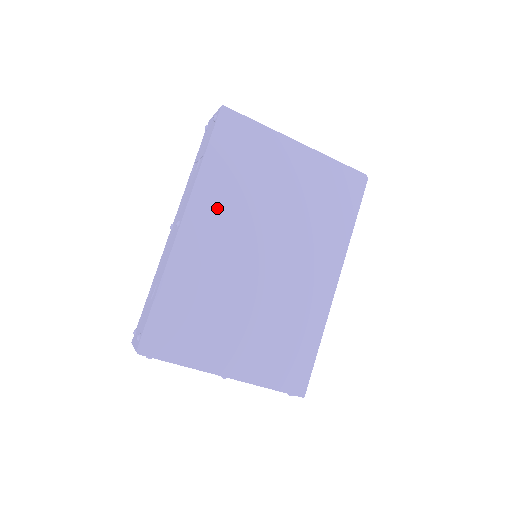
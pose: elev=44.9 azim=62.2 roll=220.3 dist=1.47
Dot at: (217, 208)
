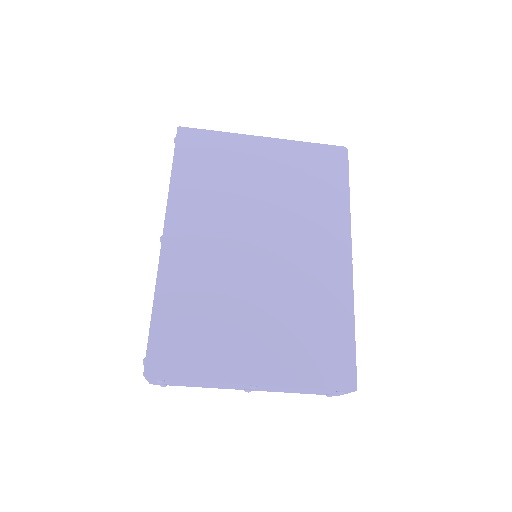
Dot at: (196, 214)
